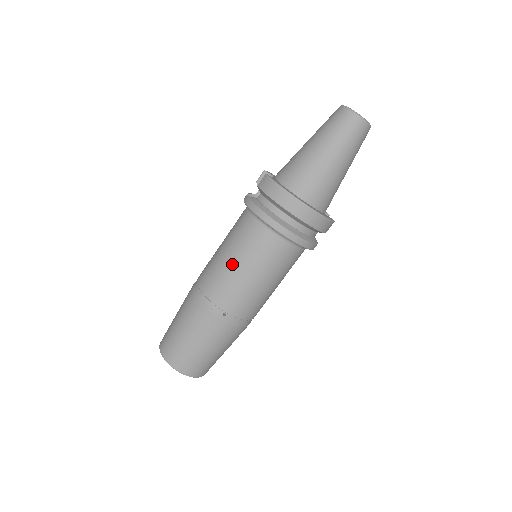
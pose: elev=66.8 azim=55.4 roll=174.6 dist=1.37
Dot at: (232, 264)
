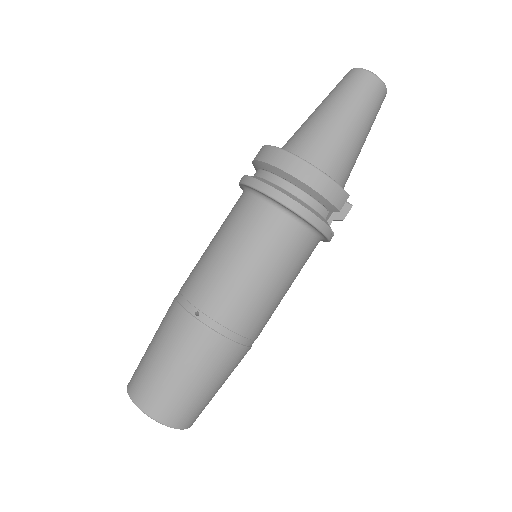
Dot at: (213, 247)
